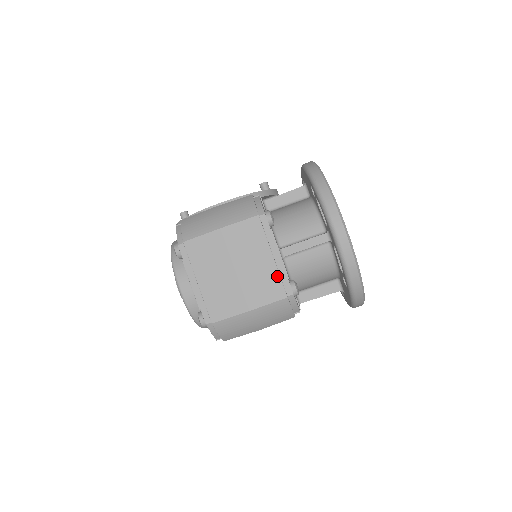
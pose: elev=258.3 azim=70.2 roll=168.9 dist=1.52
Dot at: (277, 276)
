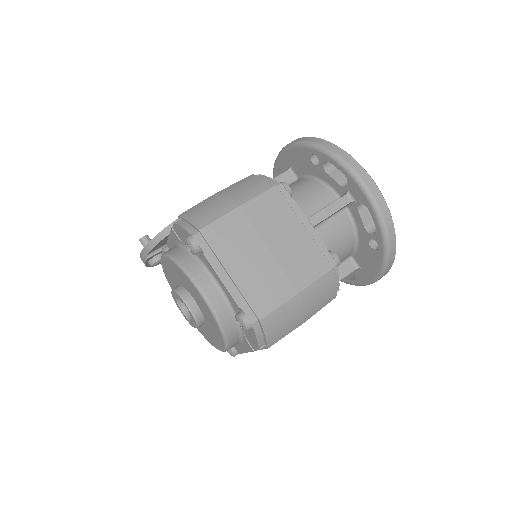
Dot at: (315, 247)
